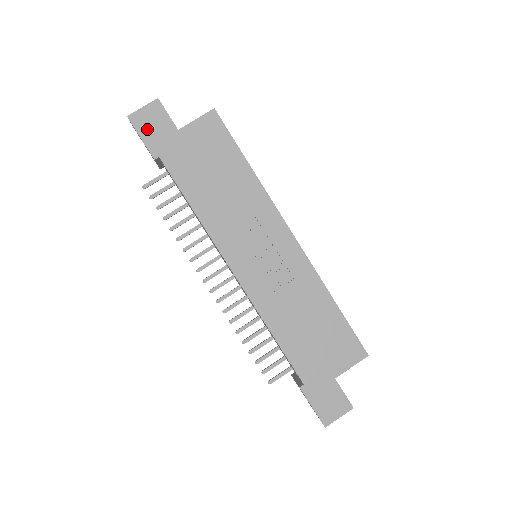
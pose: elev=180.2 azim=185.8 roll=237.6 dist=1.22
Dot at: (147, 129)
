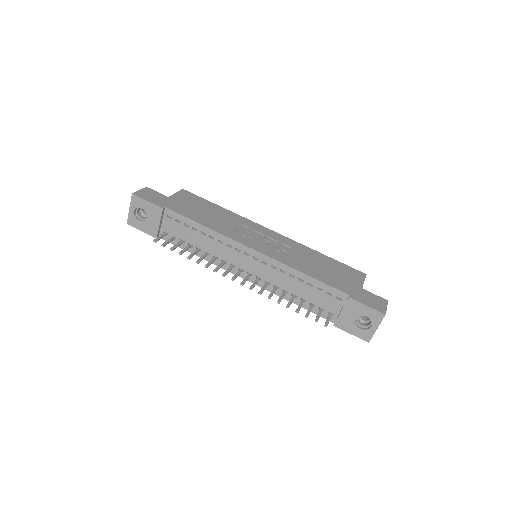
Dot at: (149, 198)
